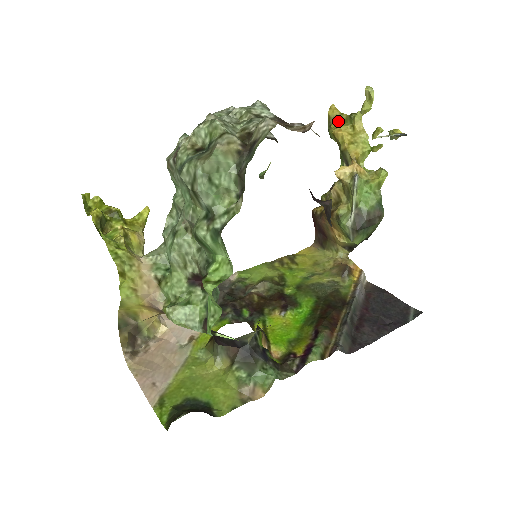
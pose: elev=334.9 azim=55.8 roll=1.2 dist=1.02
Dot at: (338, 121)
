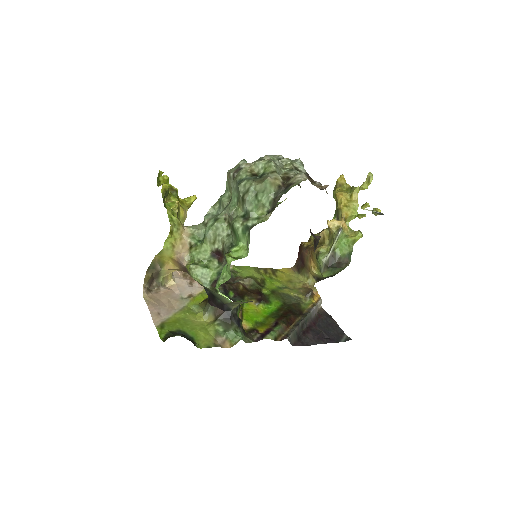
Dot at: (342, 187)
